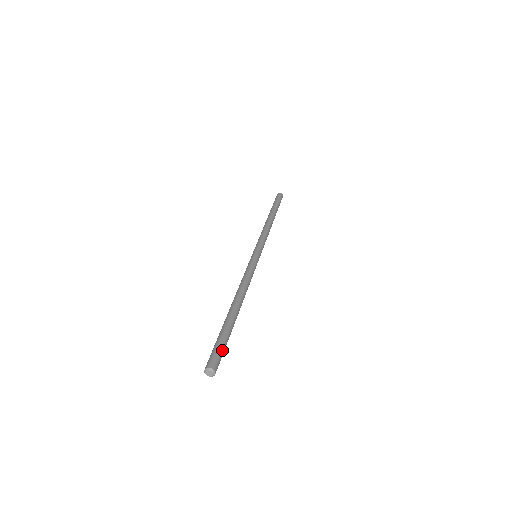
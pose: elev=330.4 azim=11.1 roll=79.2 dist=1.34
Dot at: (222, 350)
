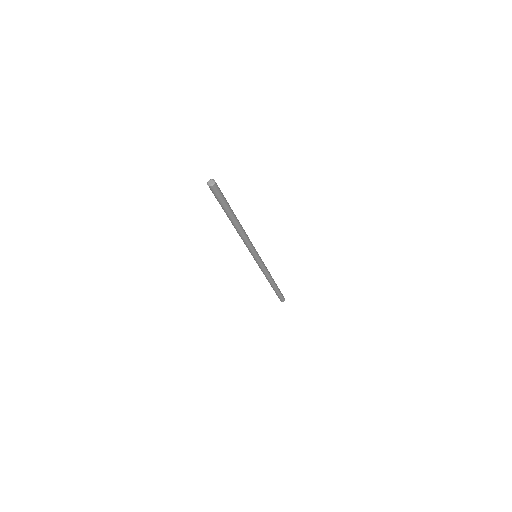
Dot at: (222, 193)
